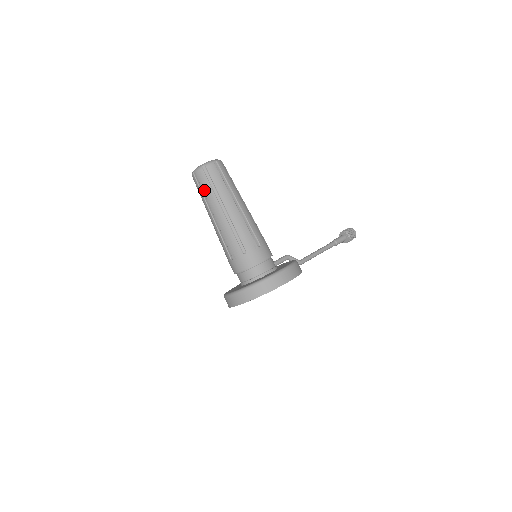
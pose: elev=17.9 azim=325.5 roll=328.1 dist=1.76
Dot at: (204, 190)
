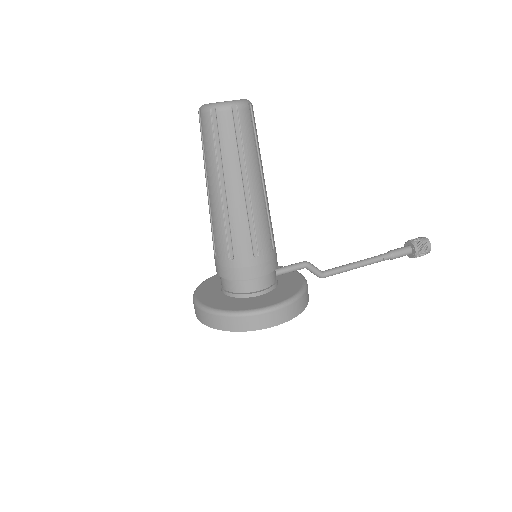
Dot at: (205, 145)
